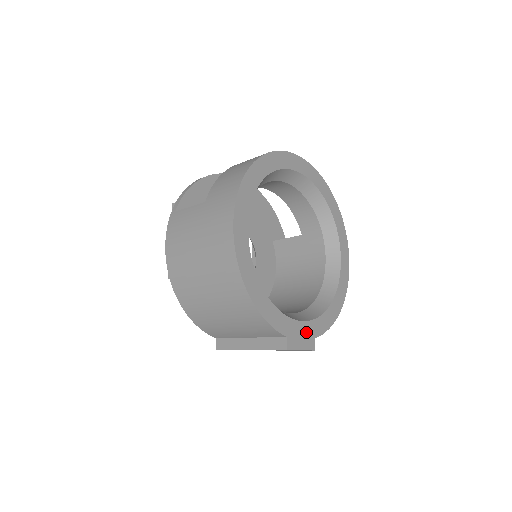
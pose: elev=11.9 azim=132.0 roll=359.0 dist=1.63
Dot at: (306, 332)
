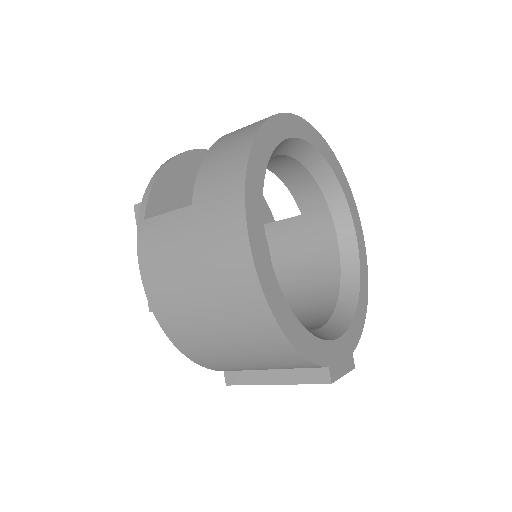
Dot at: (344, 350)
